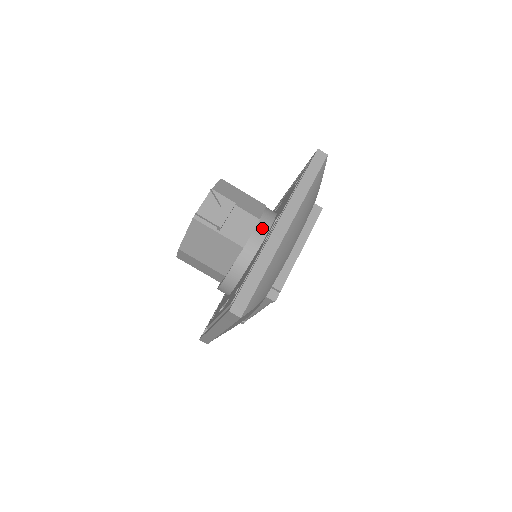
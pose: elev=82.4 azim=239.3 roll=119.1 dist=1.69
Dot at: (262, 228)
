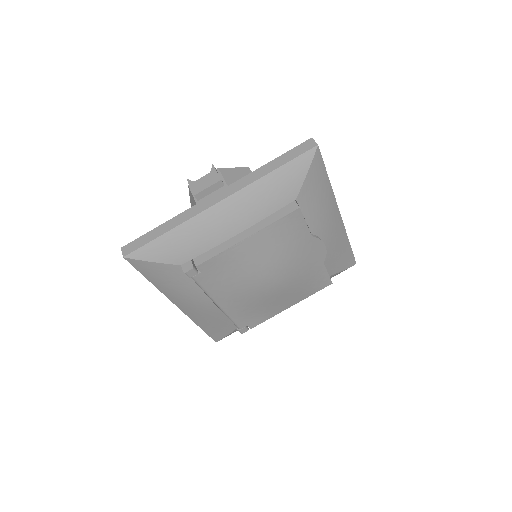
Dot at: occluded
